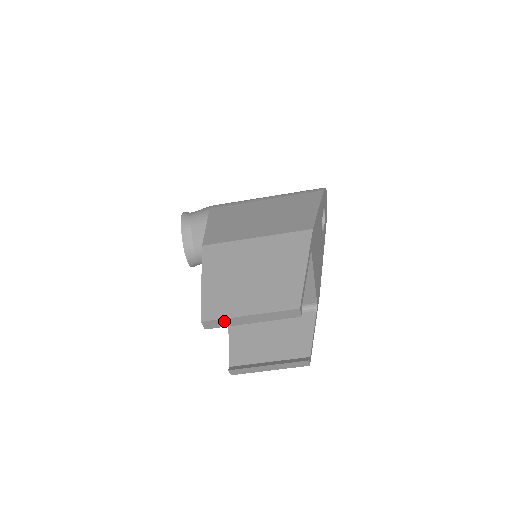
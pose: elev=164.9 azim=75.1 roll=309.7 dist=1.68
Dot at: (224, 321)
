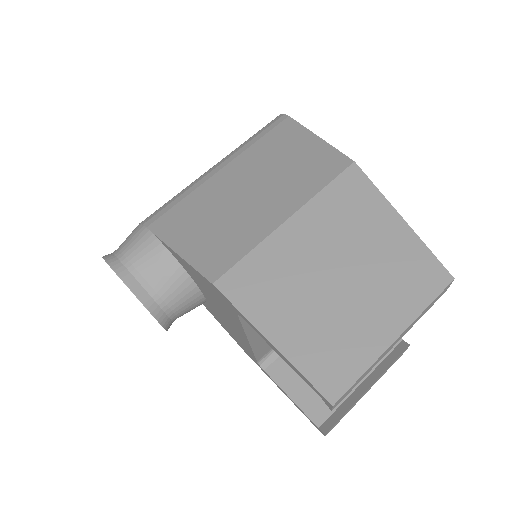
Dot at: (361, 377)
